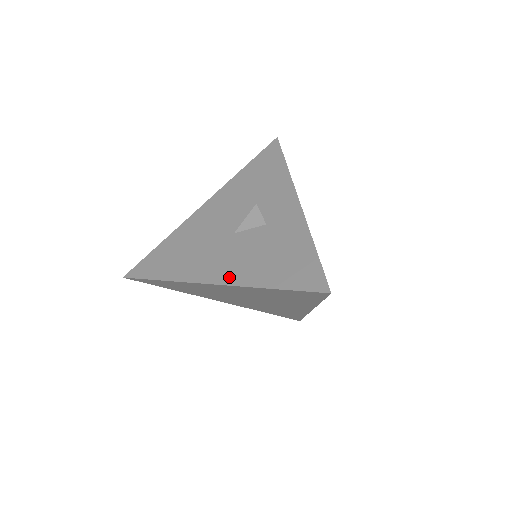
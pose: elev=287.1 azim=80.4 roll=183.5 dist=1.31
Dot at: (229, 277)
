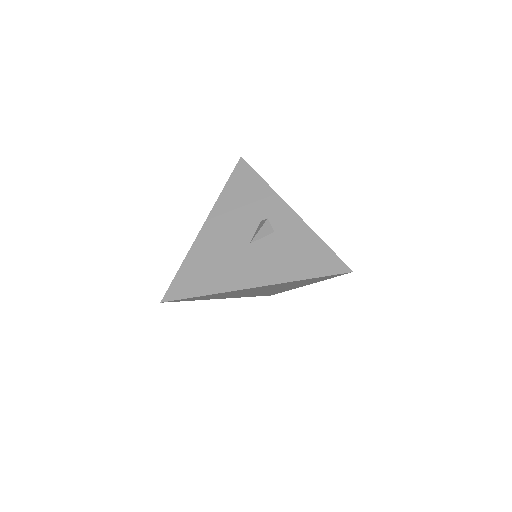
Dot at: (267, 279)
